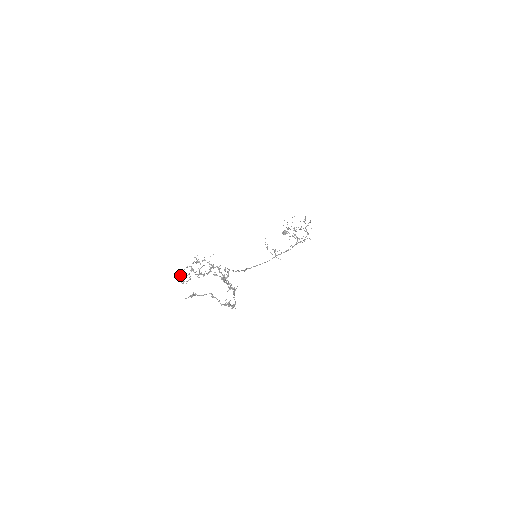
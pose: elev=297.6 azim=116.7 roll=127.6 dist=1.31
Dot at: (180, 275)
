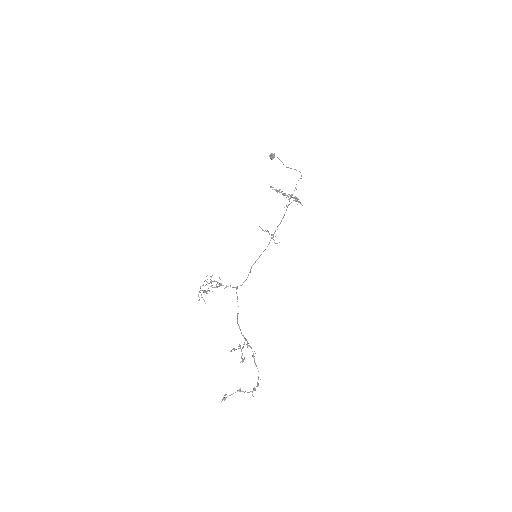
Dot at: occluded
